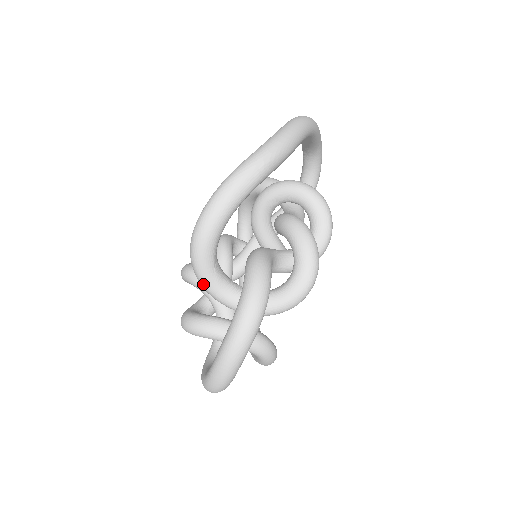
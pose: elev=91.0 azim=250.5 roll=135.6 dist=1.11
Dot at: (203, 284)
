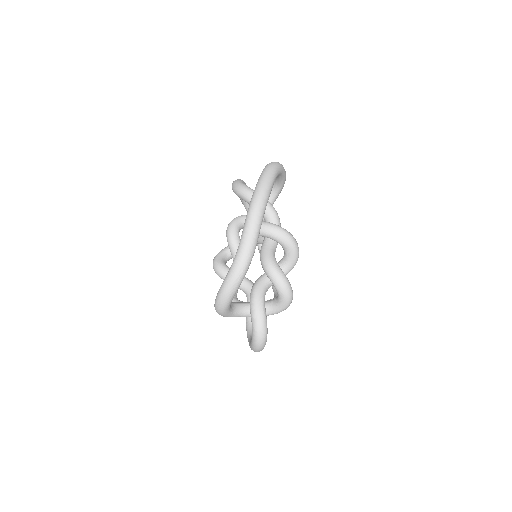
Dot at: occluded
